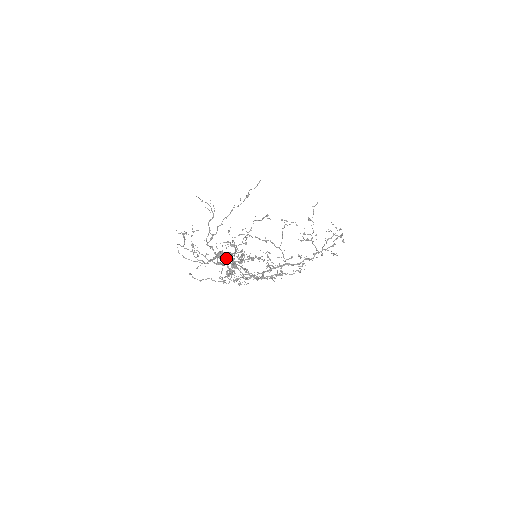
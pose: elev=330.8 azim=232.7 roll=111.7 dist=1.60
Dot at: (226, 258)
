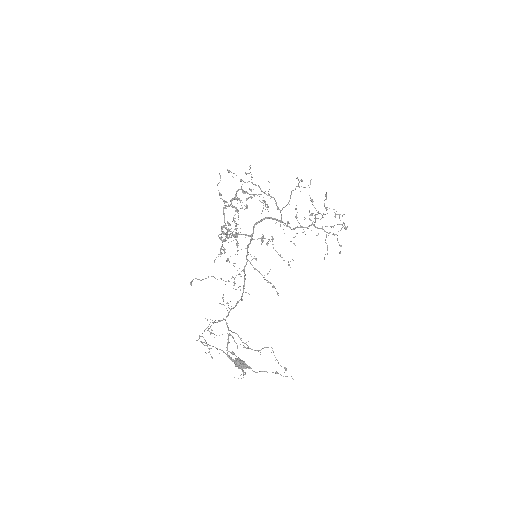
Dot at: (241, 365)
